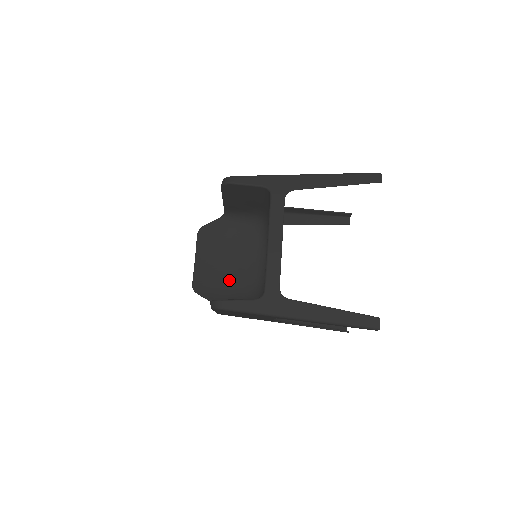
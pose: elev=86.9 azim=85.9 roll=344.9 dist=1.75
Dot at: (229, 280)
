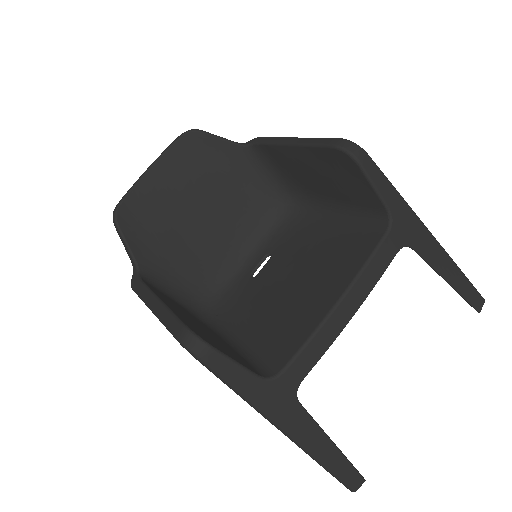
Dot at: (179, 243)
